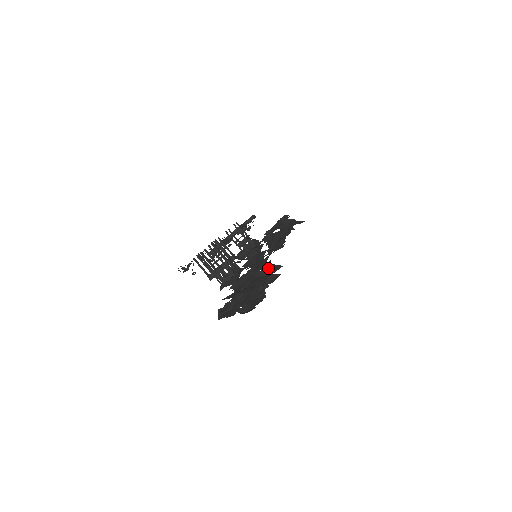
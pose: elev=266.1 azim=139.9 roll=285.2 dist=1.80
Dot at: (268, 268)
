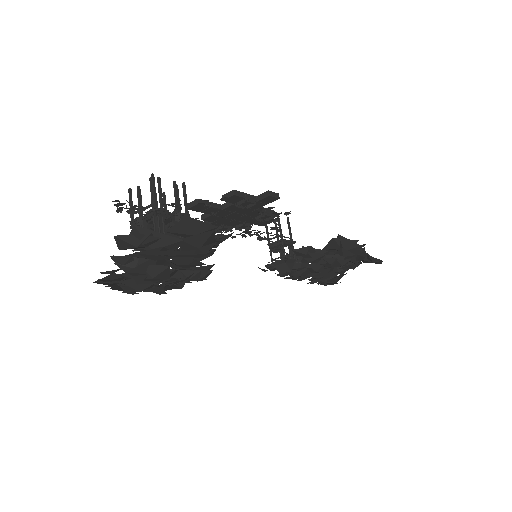
Dot at: (205, 252)
